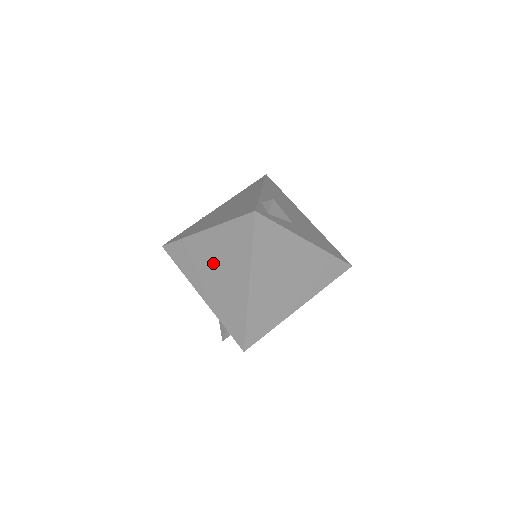
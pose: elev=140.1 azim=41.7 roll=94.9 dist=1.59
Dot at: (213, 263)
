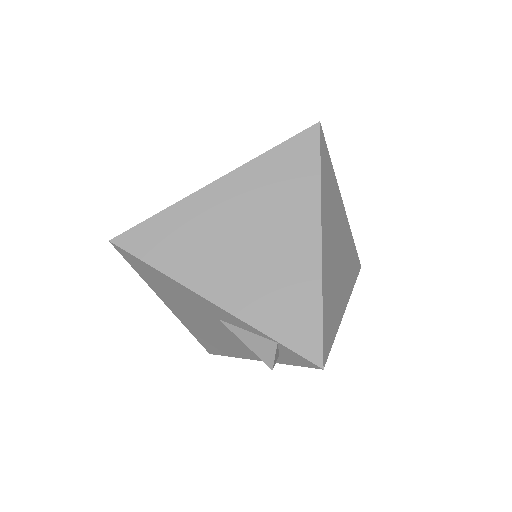
Dot at: (240, 228)
